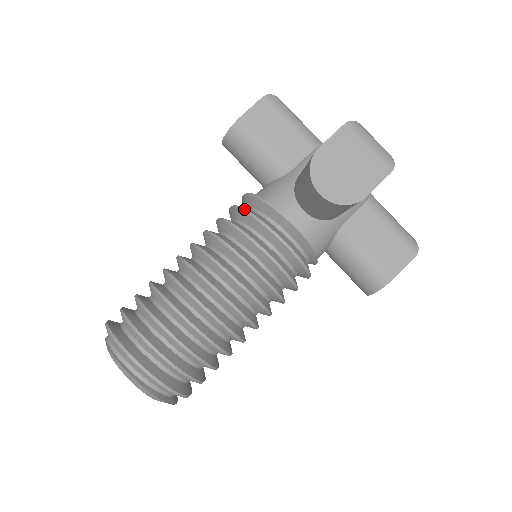
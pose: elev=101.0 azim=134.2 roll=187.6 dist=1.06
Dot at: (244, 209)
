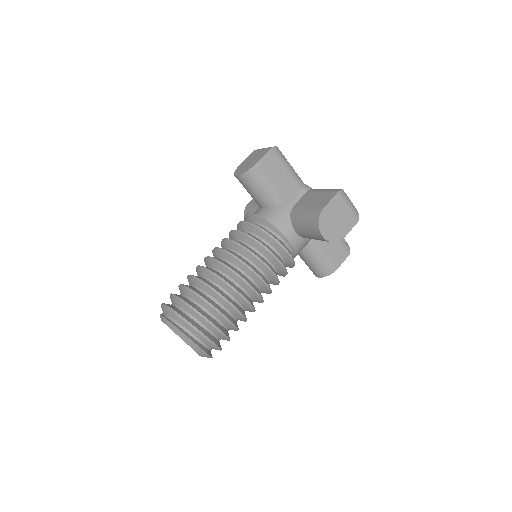
Dot at: occluded
